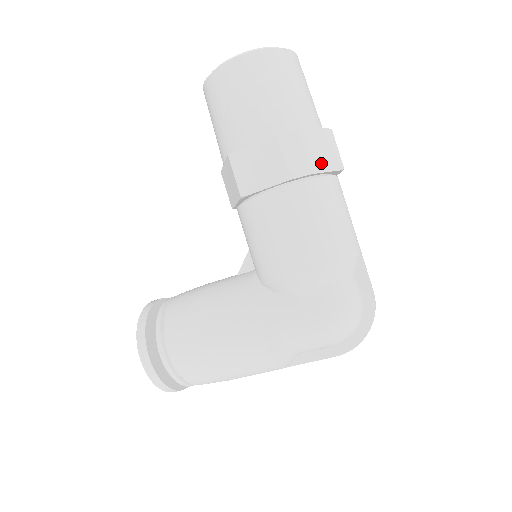
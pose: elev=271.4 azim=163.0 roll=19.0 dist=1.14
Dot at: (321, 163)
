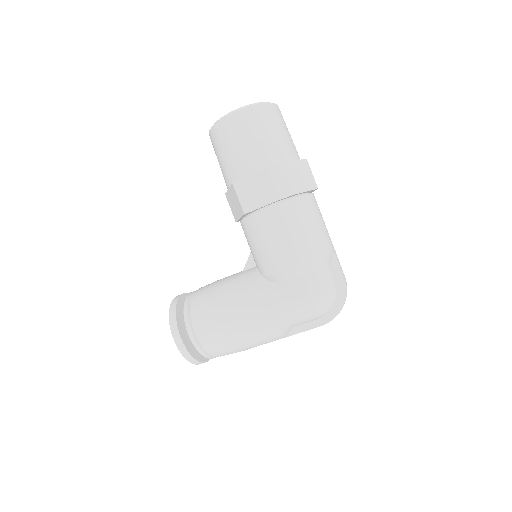
Dot at: (301, 186)
